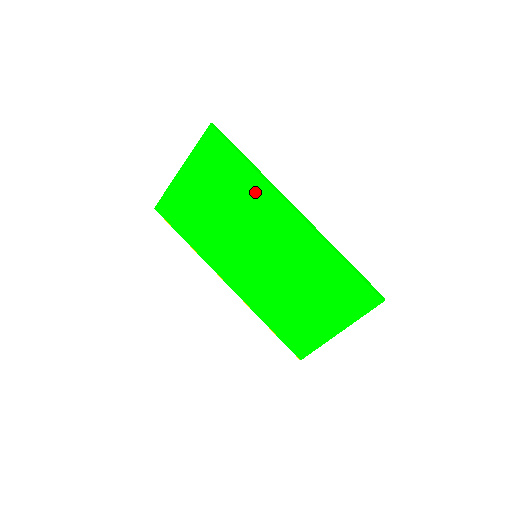
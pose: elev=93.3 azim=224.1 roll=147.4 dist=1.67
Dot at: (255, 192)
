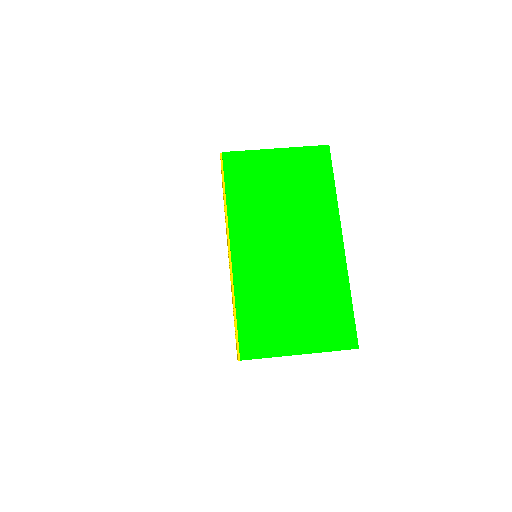
Dot at: (323, 207)
